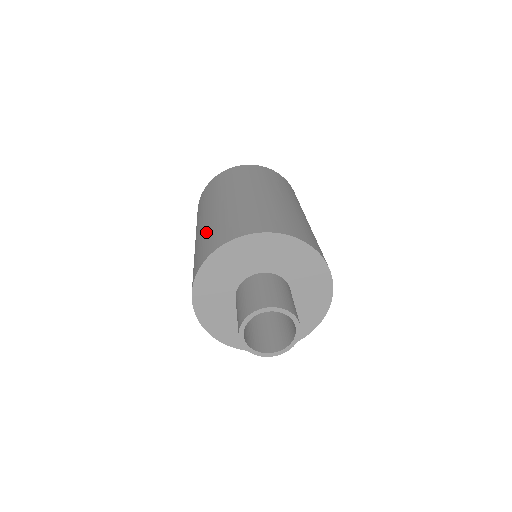
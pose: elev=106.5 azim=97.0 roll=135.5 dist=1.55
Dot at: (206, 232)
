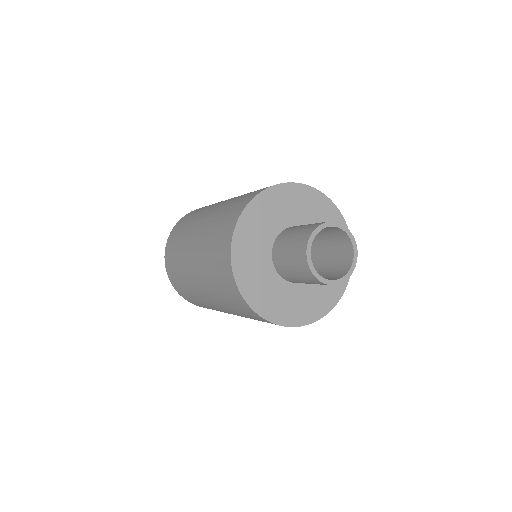
Dot at: (213, 223)
